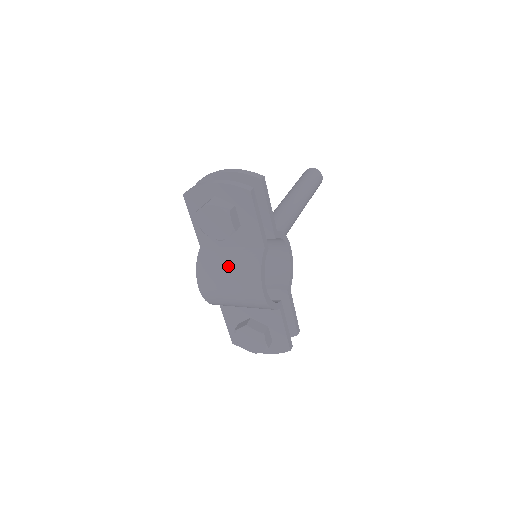
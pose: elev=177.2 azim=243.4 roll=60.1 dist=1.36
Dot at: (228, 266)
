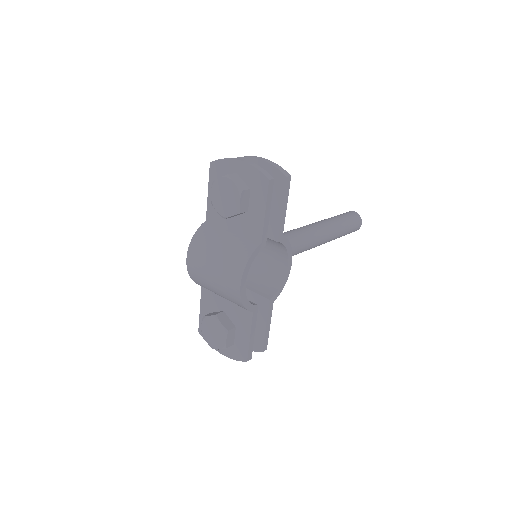
Dot at: (221, 246)
